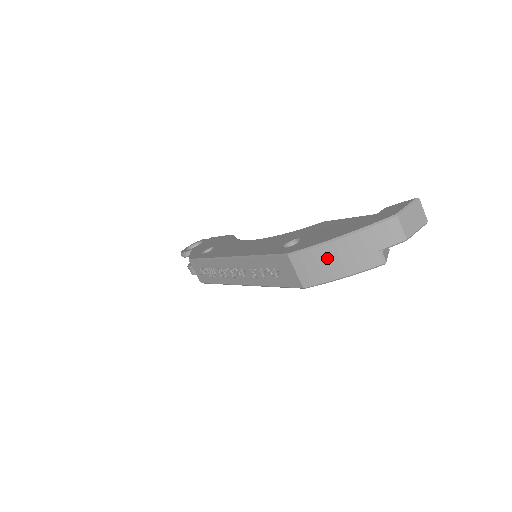
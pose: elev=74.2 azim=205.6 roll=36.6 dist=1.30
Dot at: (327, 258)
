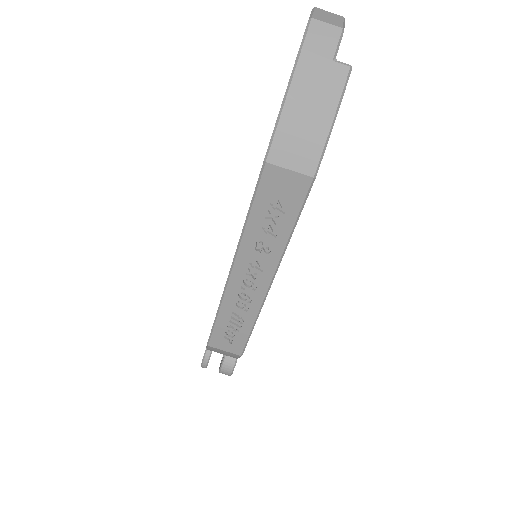
Dot at: (299, 119)
